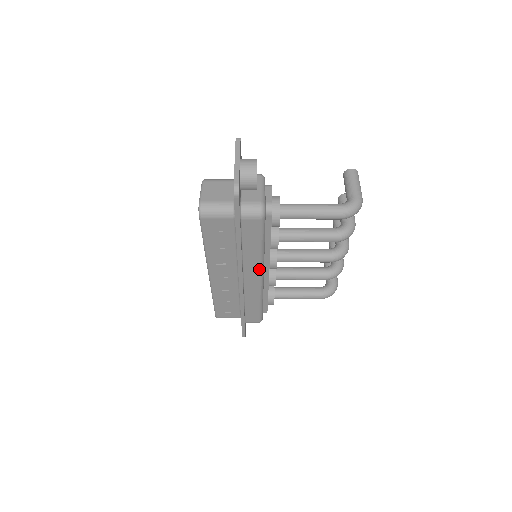
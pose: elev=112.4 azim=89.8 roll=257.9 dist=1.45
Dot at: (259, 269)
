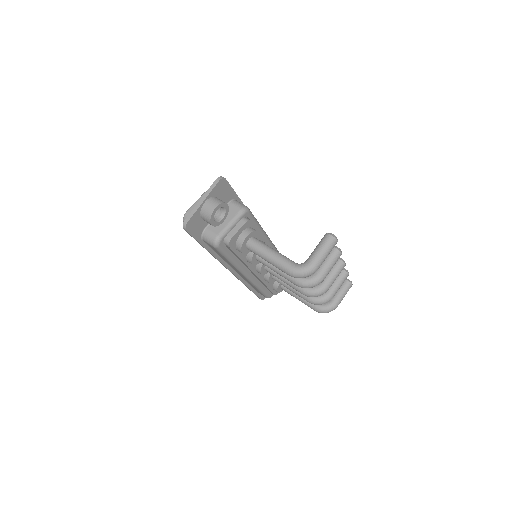
Dot at: (239, 271)
